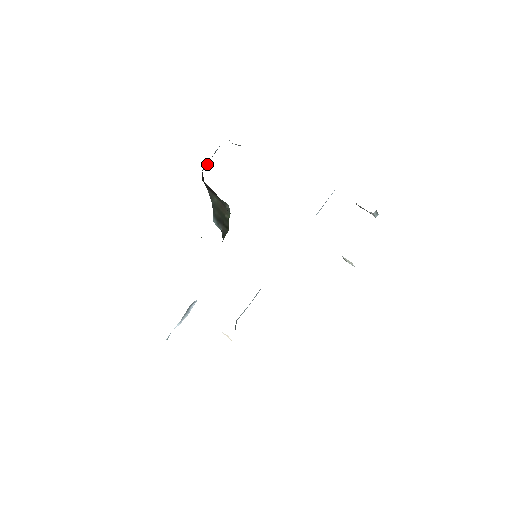
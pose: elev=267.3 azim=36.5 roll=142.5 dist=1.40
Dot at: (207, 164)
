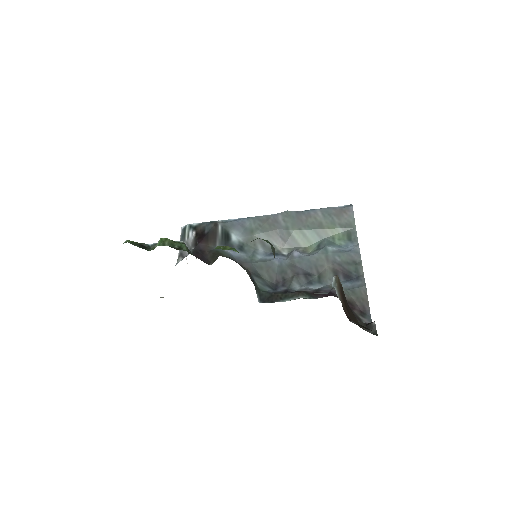
Dot at: occluded
